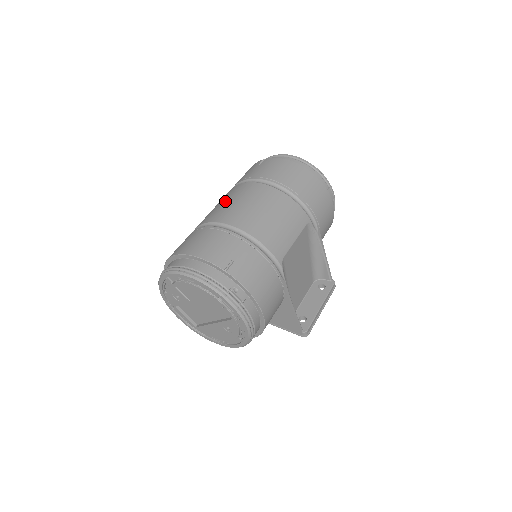
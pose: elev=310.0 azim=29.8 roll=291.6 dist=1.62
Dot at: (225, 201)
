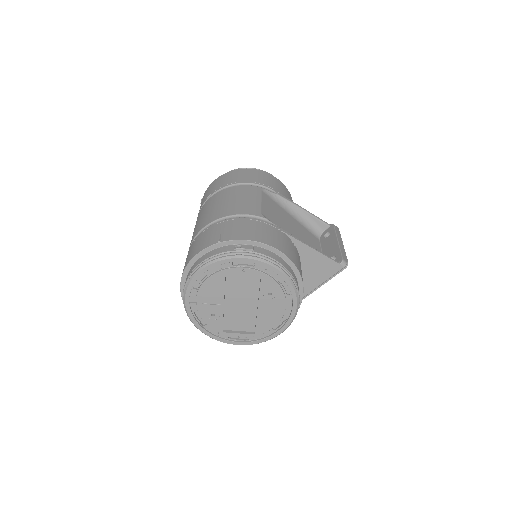
Dot at: occluded
